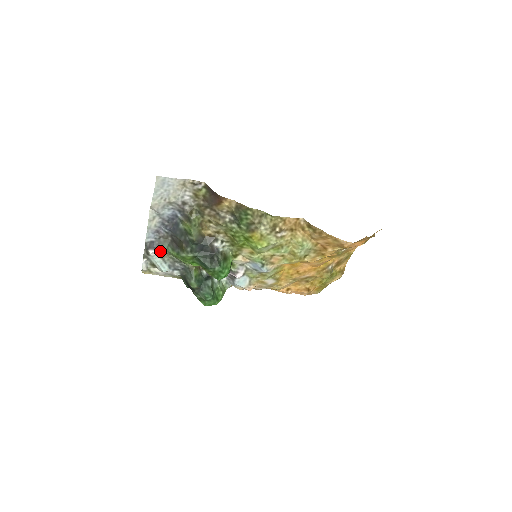
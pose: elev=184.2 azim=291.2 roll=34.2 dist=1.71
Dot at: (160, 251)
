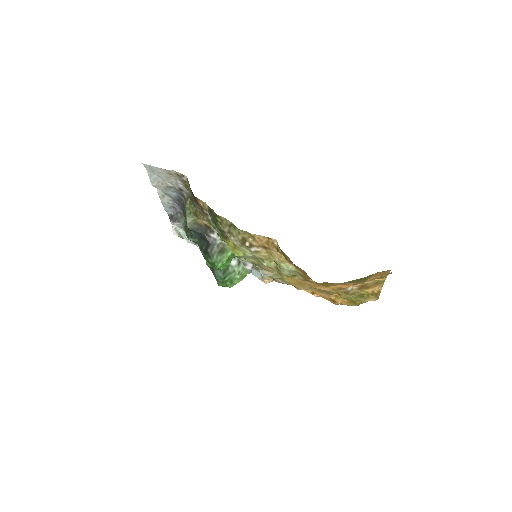
Dot at: (180, 225)
